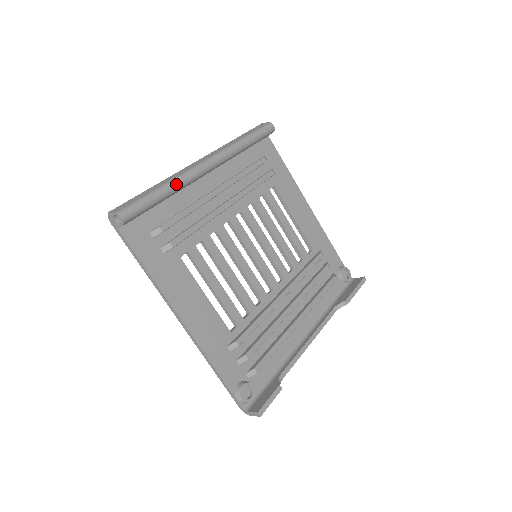
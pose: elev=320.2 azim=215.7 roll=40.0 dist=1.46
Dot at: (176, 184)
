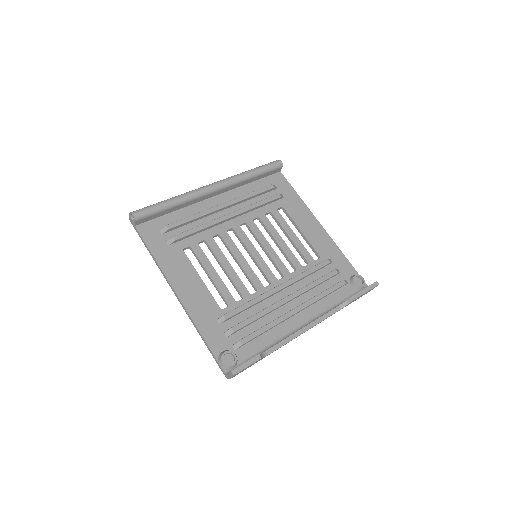
Dot at: (182, 197)
